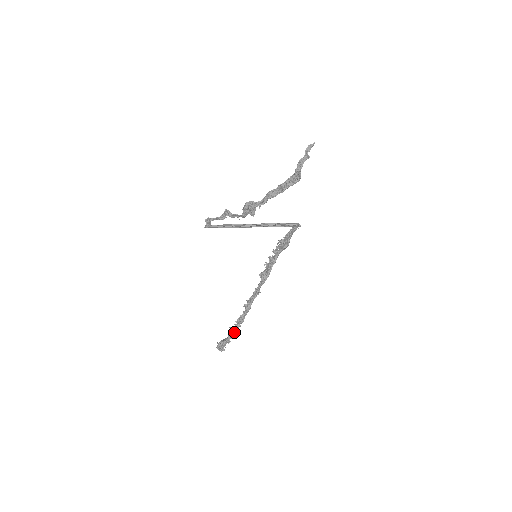
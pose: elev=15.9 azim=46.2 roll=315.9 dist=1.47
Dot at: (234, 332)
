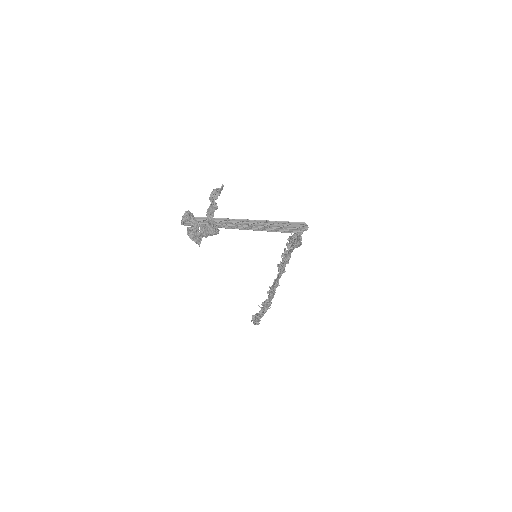
Dot at: occluded
